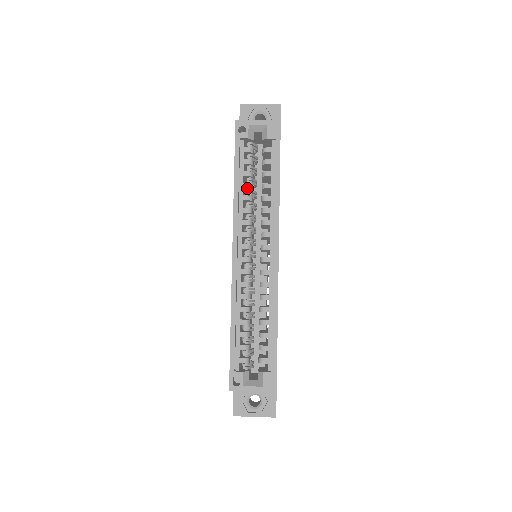
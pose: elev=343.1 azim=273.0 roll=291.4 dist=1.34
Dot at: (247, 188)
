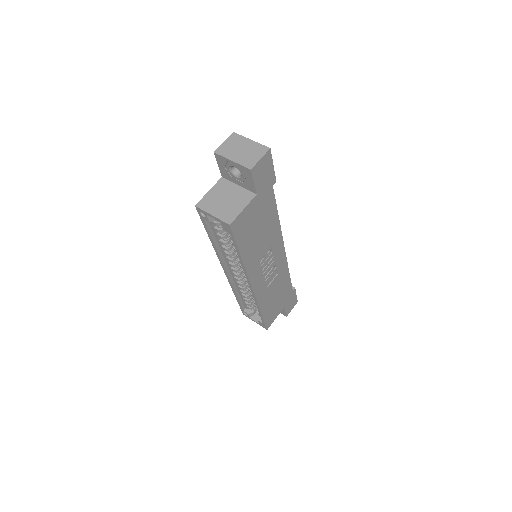
Dot at: (223, 243)
